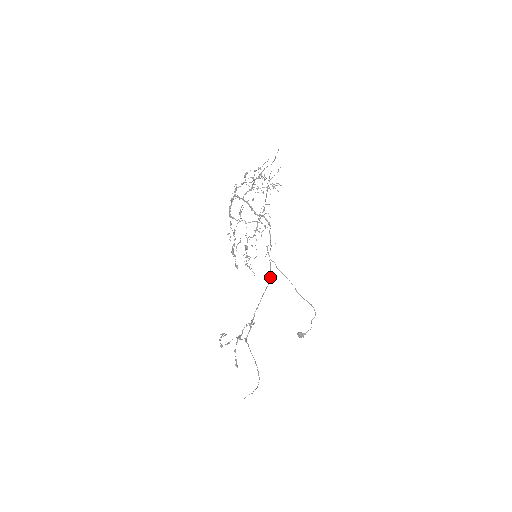
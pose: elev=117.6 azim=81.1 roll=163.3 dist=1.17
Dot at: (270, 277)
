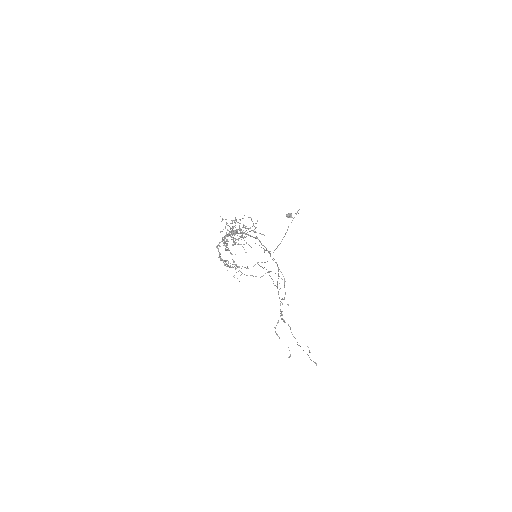
Dot at: (283, 276)
